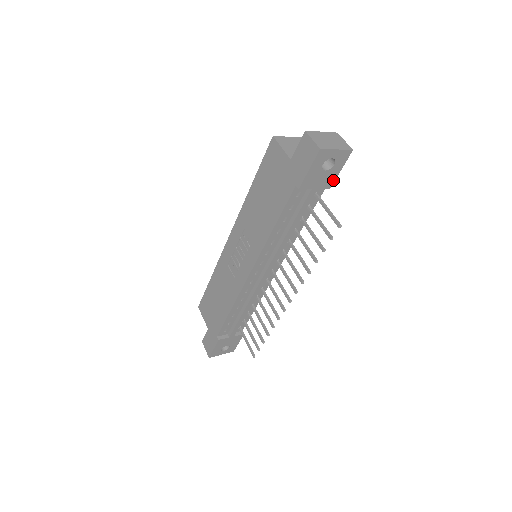
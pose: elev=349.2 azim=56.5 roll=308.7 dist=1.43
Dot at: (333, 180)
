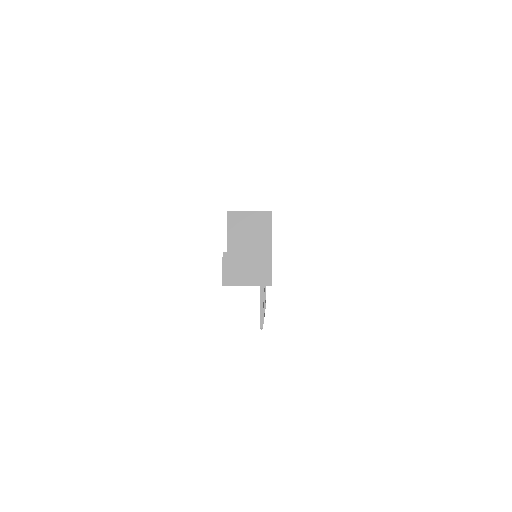
Dot at: occluded
